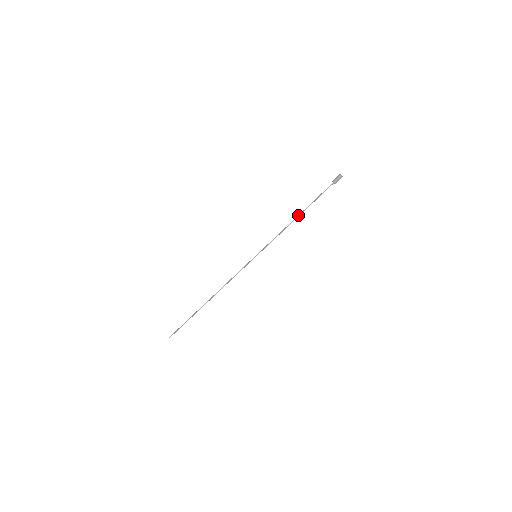
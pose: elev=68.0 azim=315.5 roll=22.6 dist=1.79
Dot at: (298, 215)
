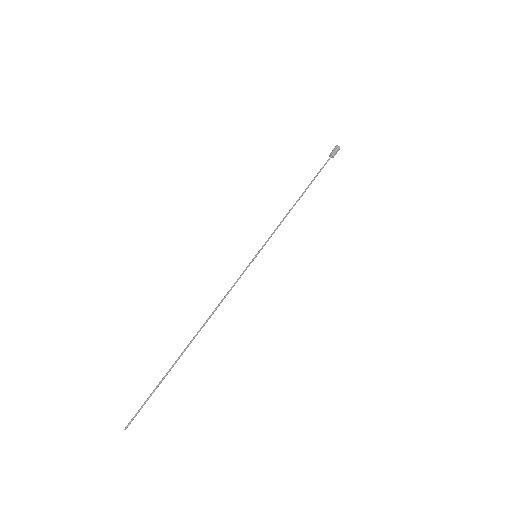
Dot at: (300, 196)
